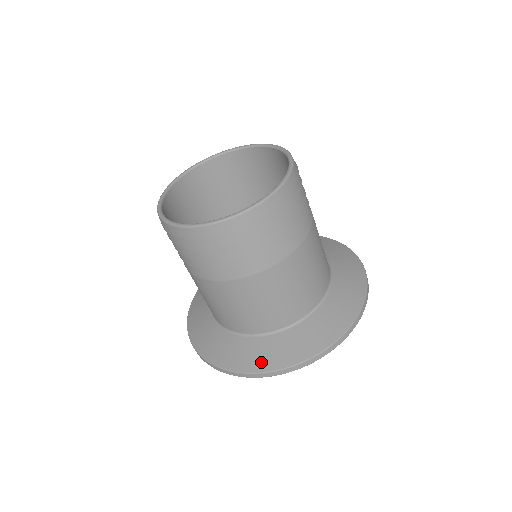
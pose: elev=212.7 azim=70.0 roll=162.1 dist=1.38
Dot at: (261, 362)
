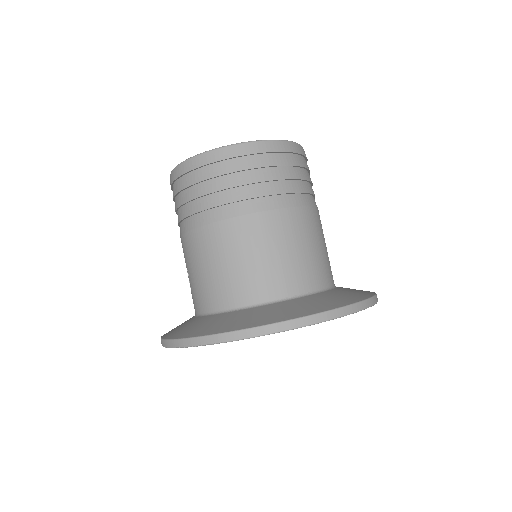
Dot at: (247, 322)
